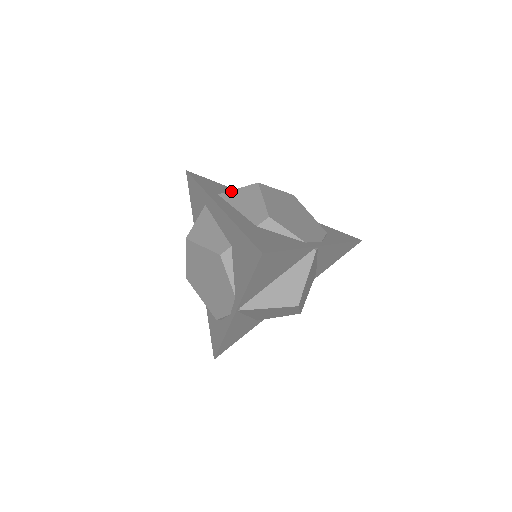
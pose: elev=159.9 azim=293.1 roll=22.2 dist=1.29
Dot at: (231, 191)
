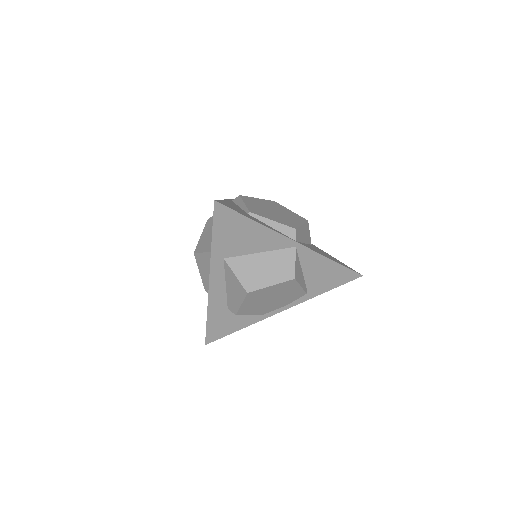
Dot at: (231, 271)
